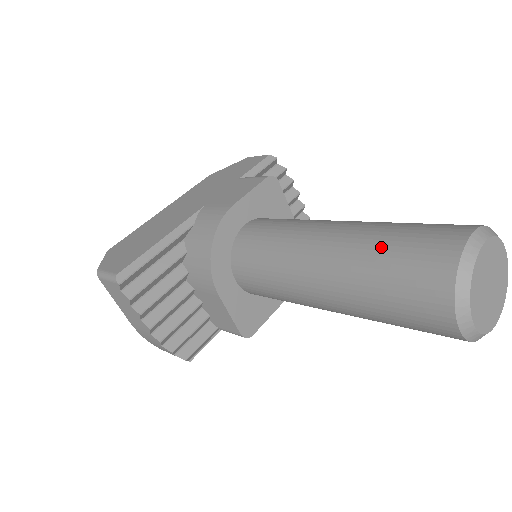
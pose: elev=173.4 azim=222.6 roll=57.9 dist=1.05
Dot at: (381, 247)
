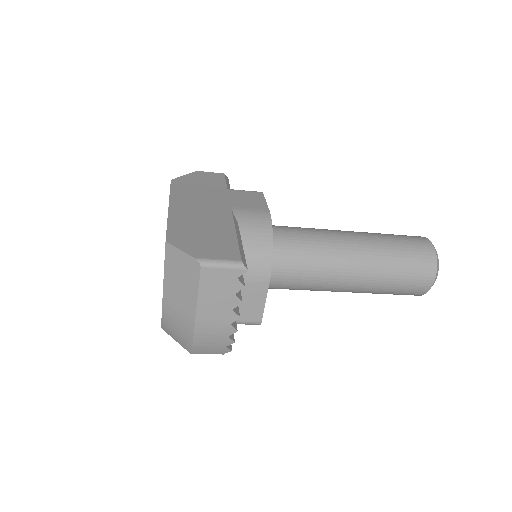
Dot at: (394, 245)
